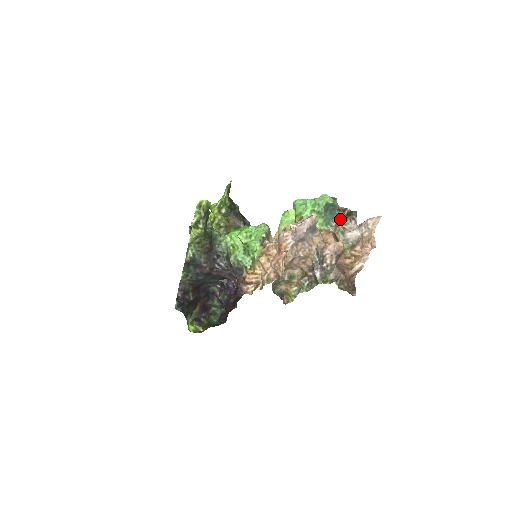
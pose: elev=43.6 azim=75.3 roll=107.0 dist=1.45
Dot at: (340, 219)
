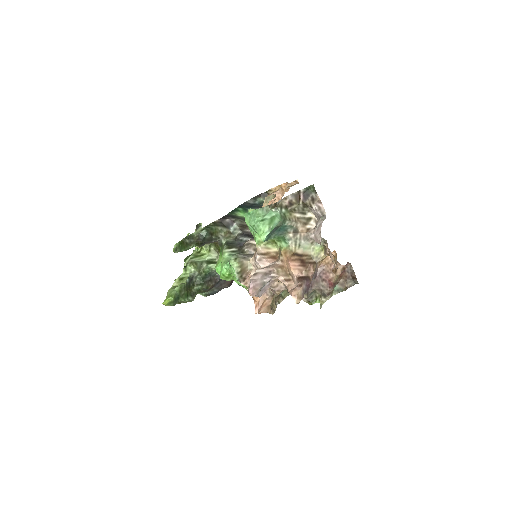
Dot at: (295, 223)
